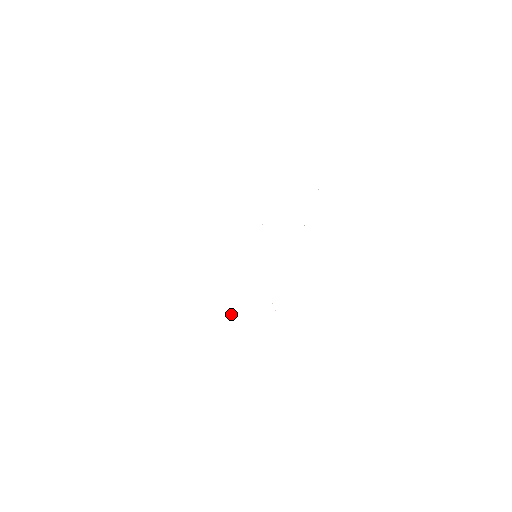
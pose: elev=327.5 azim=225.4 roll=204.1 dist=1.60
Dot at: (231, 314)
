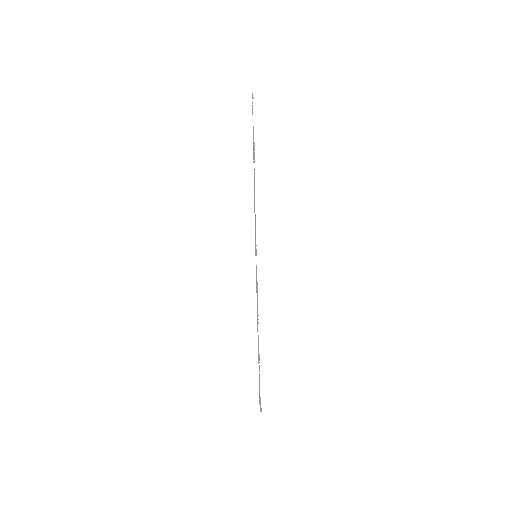
Dot at: occluded
